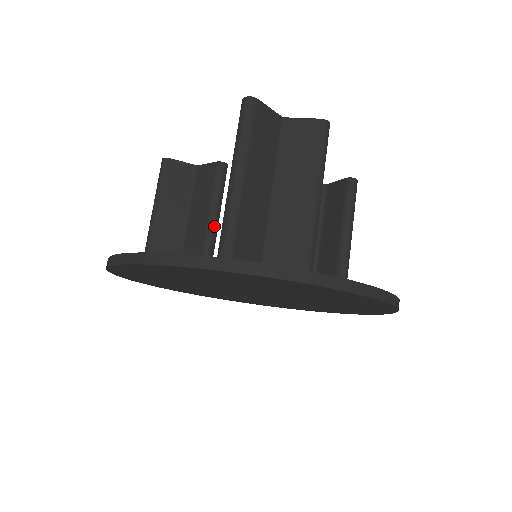
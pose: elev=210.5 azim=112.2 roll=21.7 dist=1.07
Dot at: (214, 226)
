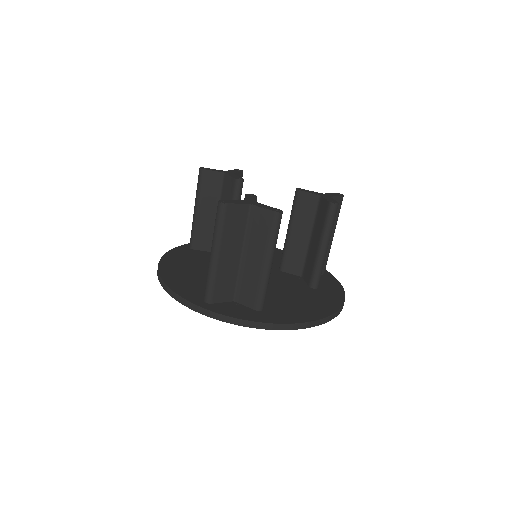
Dot at: occluded
